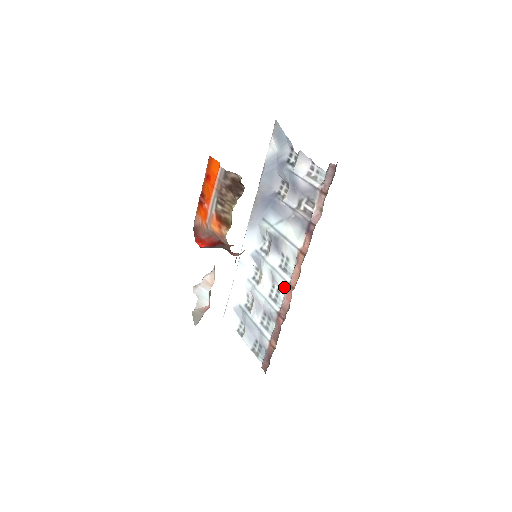
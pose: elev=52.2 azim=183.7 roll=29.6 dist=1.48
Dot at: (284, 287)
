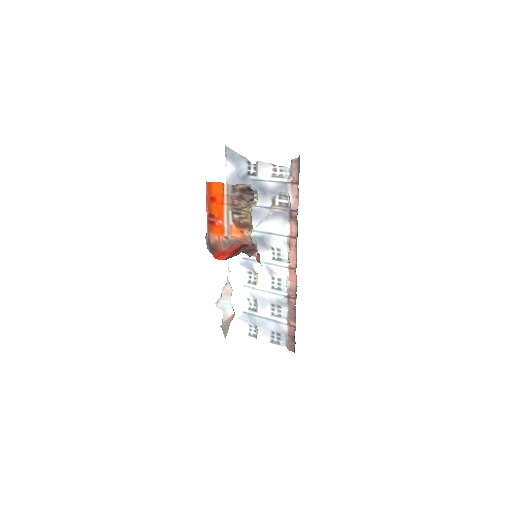
Dot at: (285, 273)
